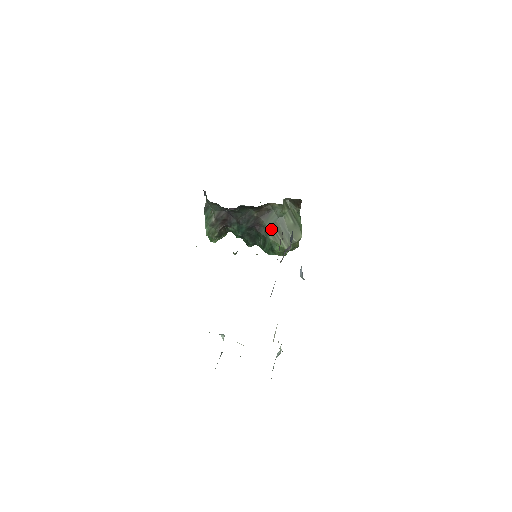
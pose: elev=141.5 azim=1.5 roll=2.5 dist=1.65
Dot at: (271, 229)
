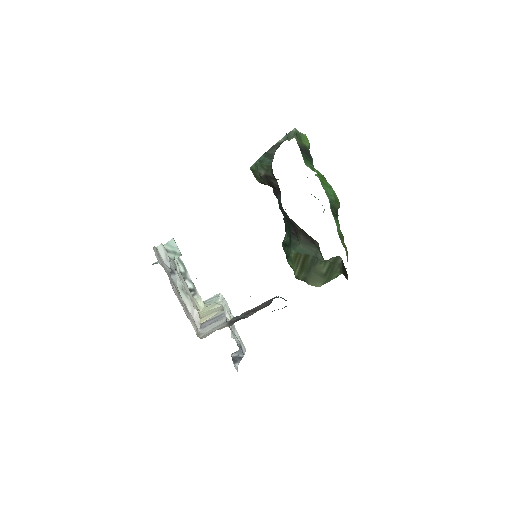
Dot at: (300, 251)
